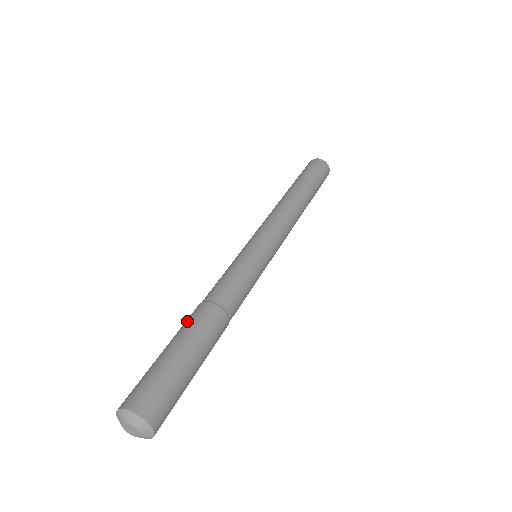
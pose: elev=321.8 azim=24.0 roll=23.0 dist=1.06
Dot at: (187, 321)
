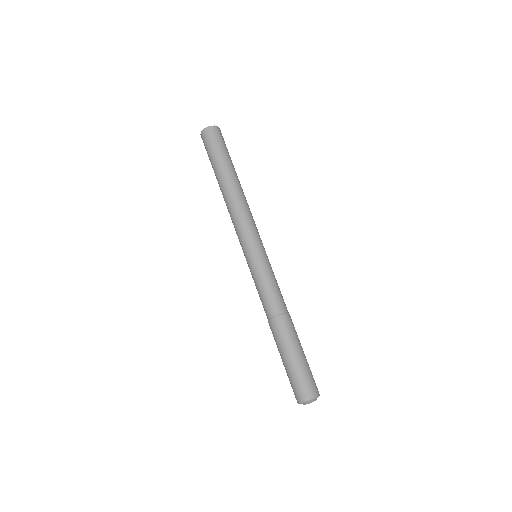
Dot at: (288, 333)
